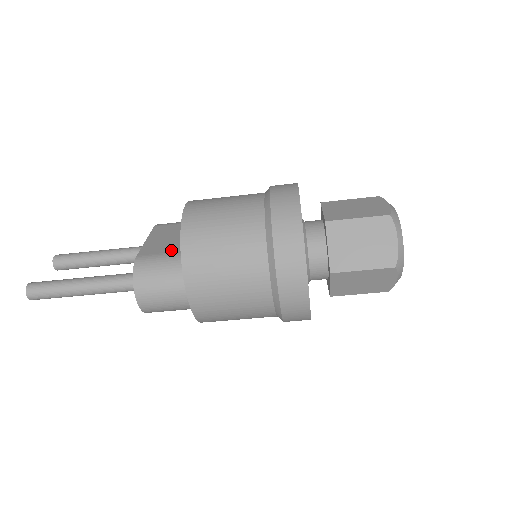
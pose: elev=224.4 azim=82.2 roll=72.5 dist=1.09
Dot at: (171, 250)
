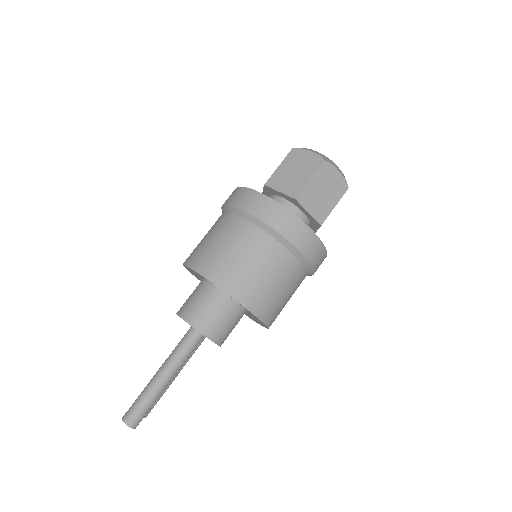
Dot at: occluded
